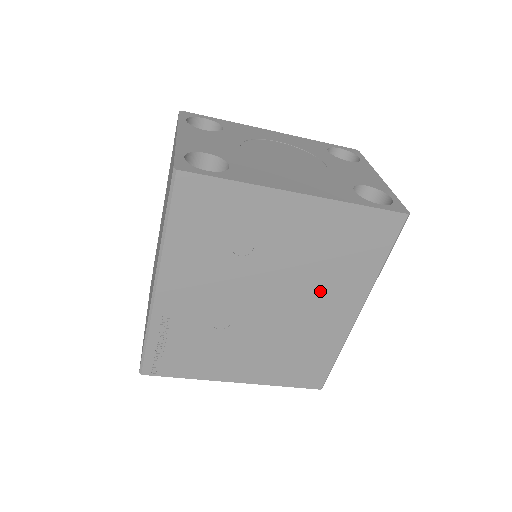
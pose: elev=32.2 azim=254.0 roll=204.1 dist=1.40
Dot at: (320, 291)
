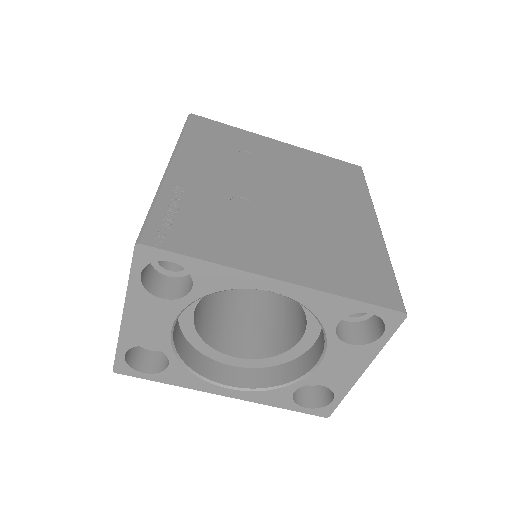
Dot at: (329, 198)
